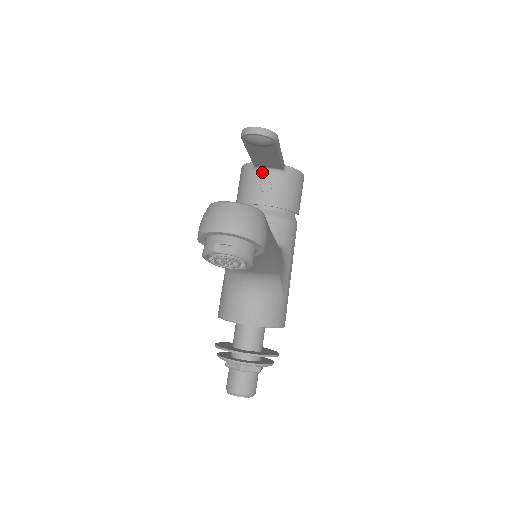
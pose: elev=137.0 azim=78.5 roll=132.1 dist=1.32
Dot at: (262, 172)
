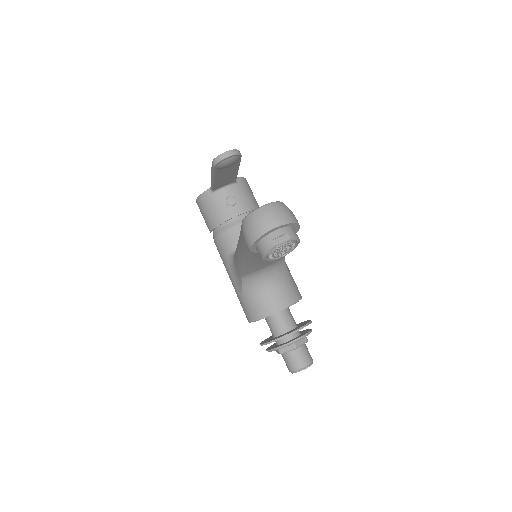
Dot at: (221, 192)
